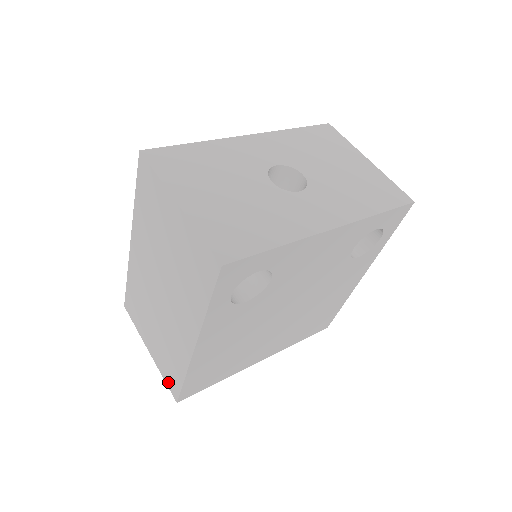
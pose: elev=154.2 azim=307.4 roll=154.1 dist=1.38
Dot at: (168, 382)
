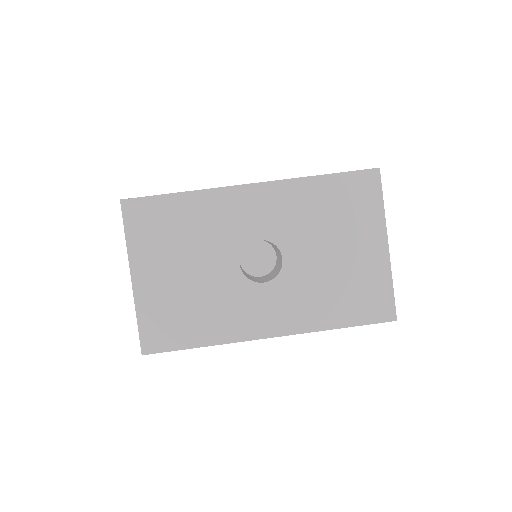
Dot at: occluded
